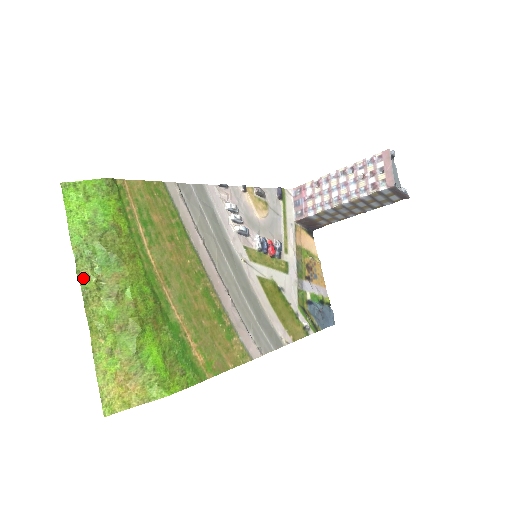
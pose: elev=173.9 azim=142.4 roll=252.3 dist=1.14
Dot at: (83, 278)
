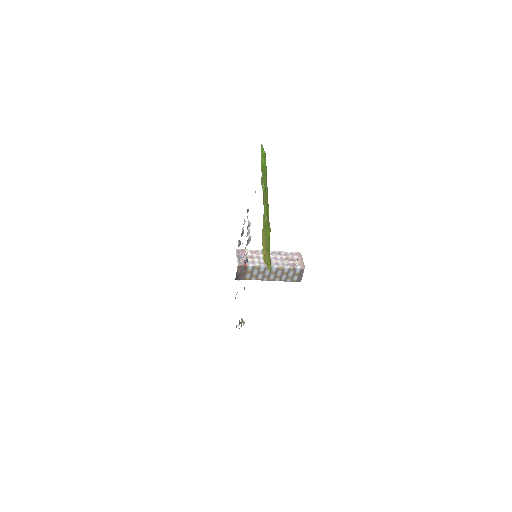
Dot at: (262, 185)
